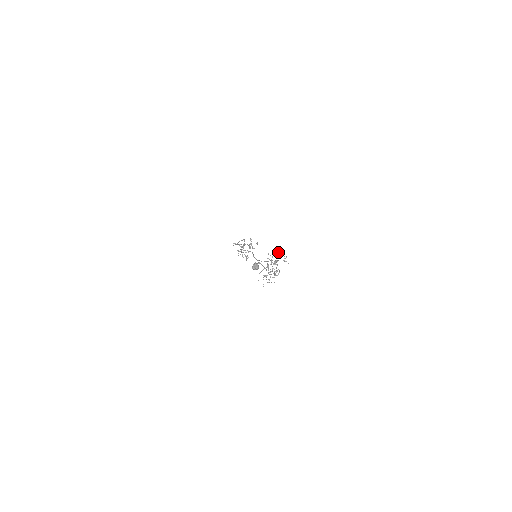
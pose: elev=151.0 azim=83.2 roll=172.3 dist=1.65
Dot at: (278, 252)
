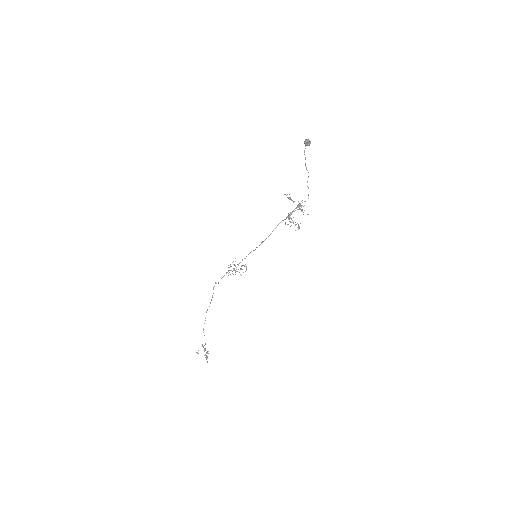
Dot at: occluded
